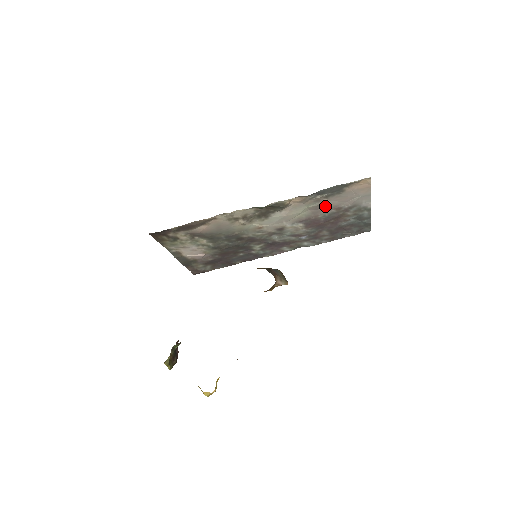
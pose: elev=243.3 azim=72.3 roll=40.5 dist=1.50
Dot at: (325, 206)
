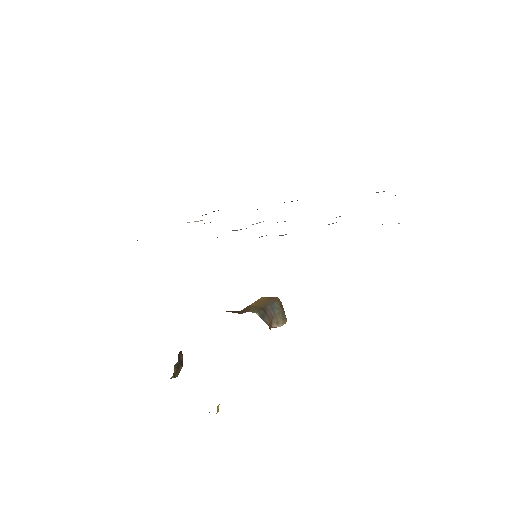
Dot at: occluded
